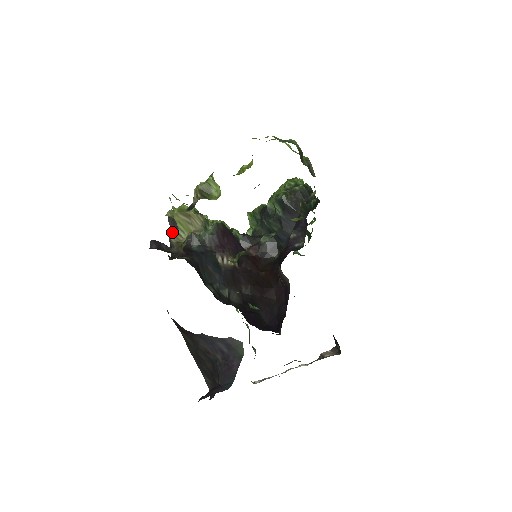
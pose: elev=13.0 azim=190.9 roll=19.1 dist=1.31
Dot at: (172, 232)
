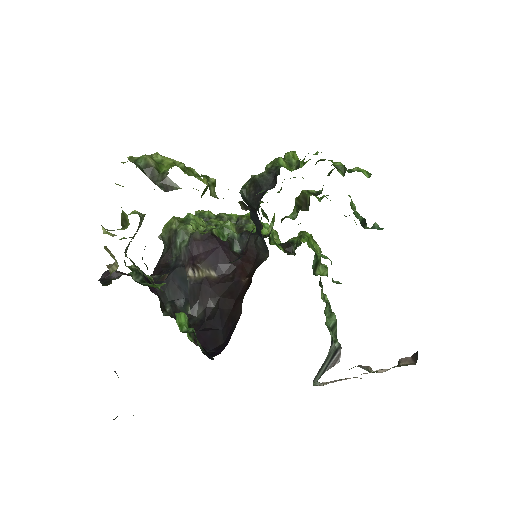
Dot at: occluded
